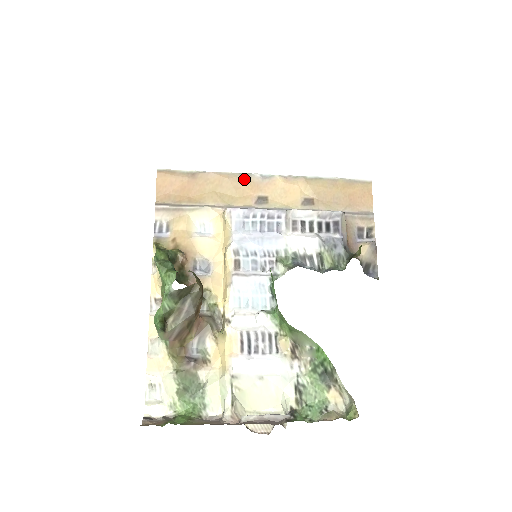
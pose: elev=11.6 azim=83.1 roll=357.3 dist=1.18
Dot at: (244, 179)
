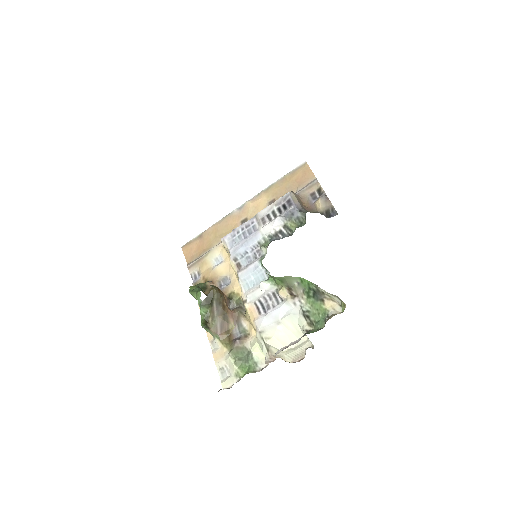
Dot at: (229, 218)
